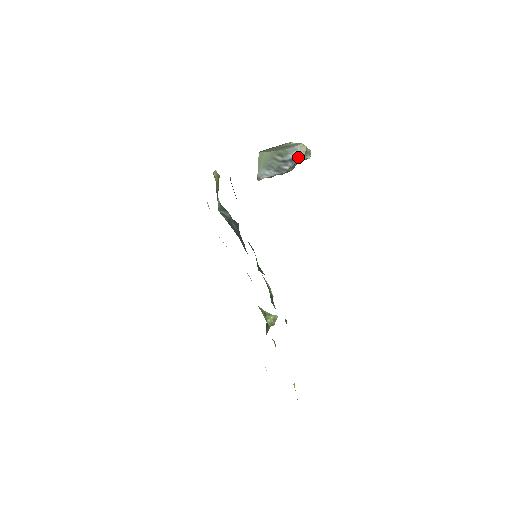
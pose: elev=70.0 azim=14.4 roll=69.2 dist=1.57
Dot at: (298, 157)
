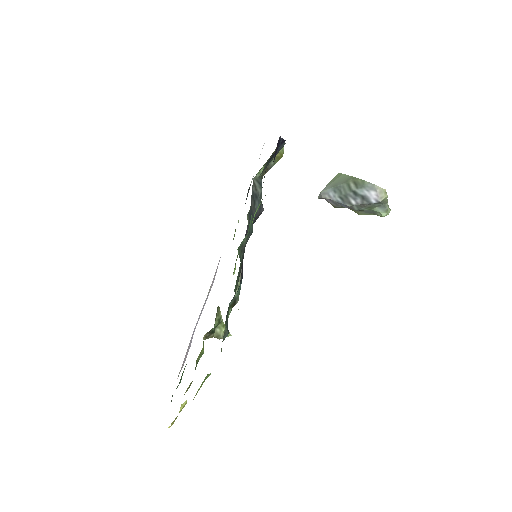
Dot at: (372, 200)
